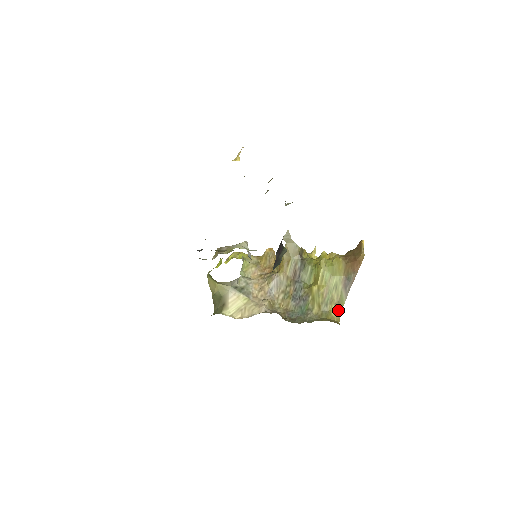
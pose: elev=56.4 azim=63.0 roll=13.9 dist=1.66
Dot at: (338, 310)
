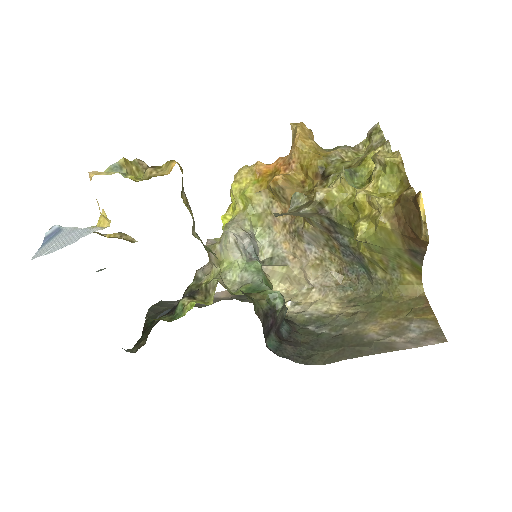
Dot at: (415, 273)
